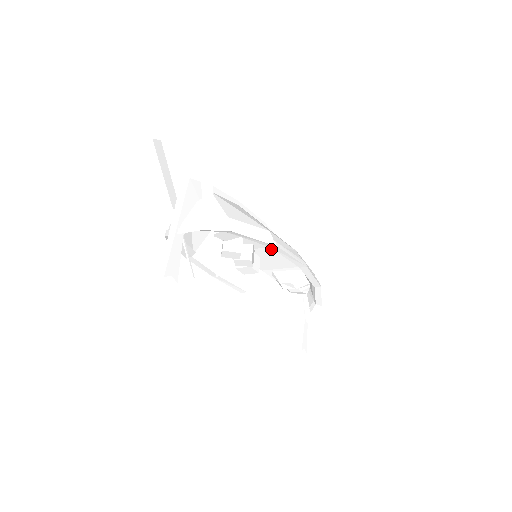
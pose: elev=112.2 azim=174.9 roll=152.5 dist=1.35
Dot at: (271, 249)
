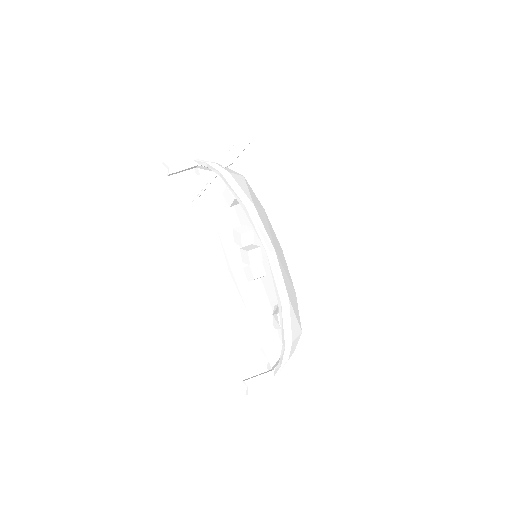
Dot at: occluded
